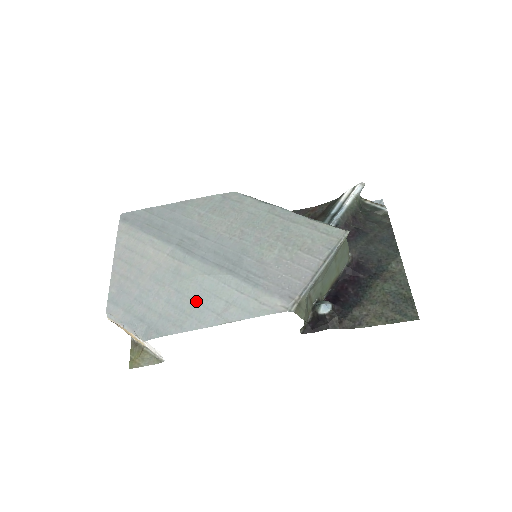
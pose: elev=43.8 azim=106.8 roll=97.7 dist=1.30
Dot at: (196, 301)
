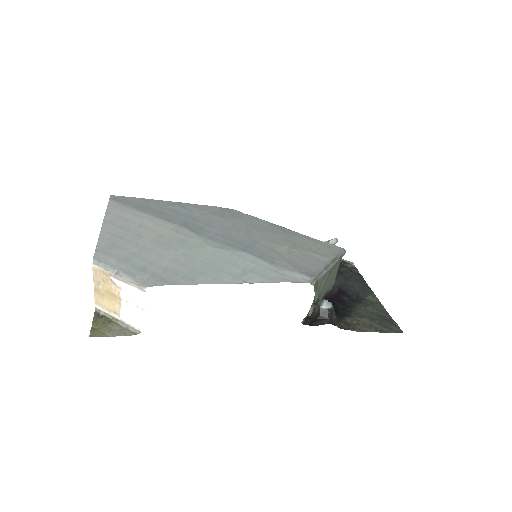
Dot at: (209, 264)
